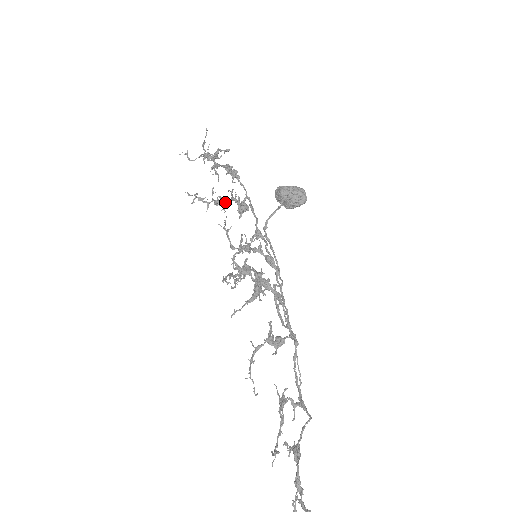
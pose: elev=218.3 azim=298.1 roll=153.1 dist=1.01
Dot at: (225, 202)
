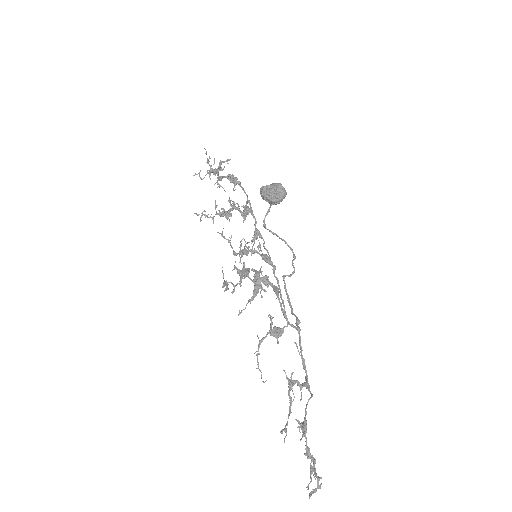
Dot at: (225, 213)
